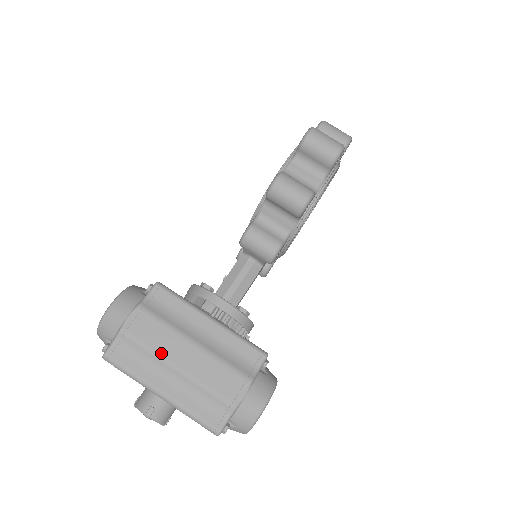
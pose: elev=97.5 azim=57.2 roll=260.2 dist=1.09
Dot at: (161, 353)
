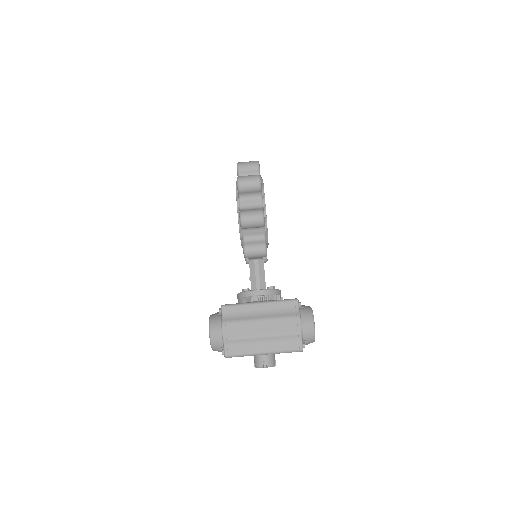
Dot at: (250, 335)
